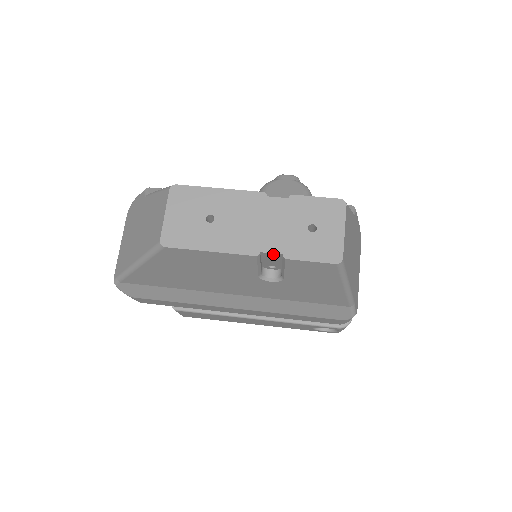
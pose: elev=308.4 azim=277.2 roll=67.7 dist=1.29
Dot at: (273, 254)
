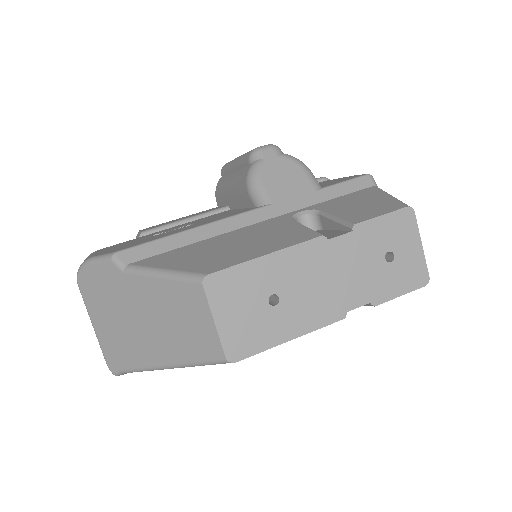
Dot at: (358, 306)
